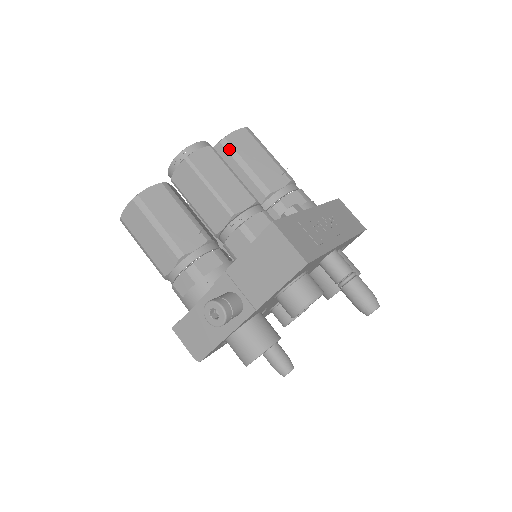
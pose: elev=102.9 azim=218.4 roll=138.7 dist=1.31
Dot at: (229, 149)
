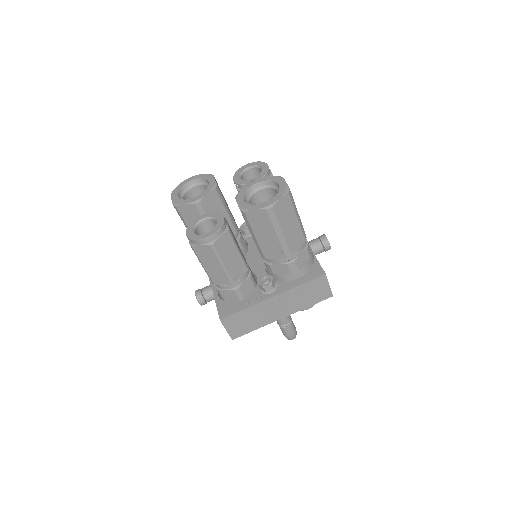
Dot at: (245, 219)
